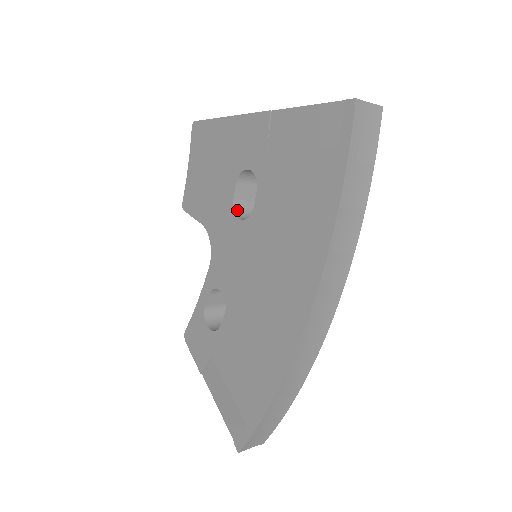
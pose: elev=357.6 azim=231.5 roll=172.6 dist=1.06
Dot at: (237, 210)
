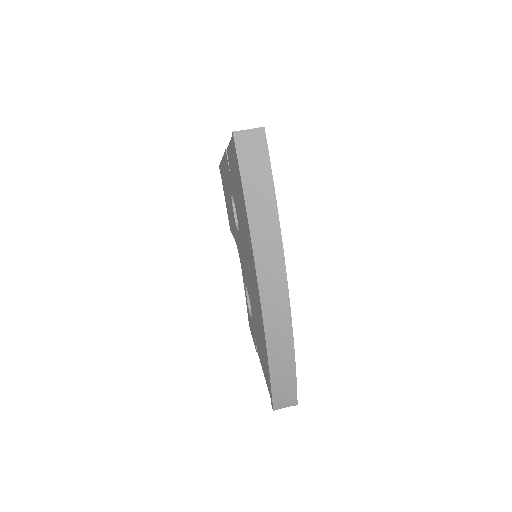
Dot at: occluded
